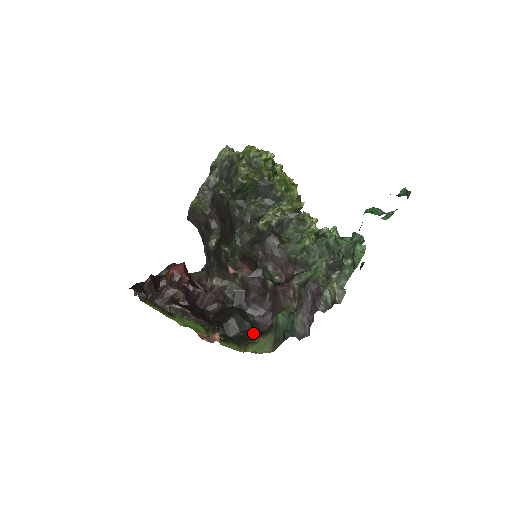
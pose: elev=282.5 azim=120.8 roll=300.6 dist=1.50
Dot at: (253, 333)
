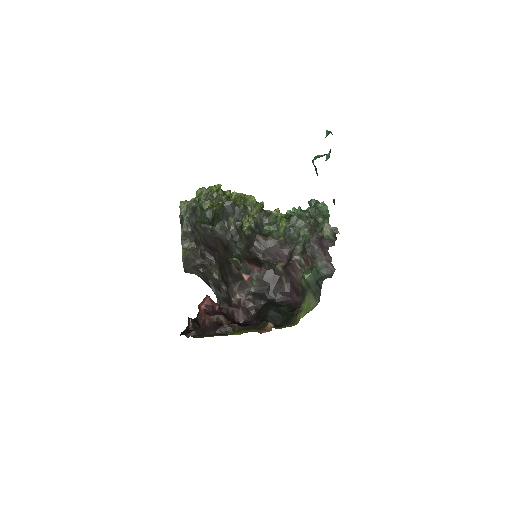
Dot at: (293, 311)
